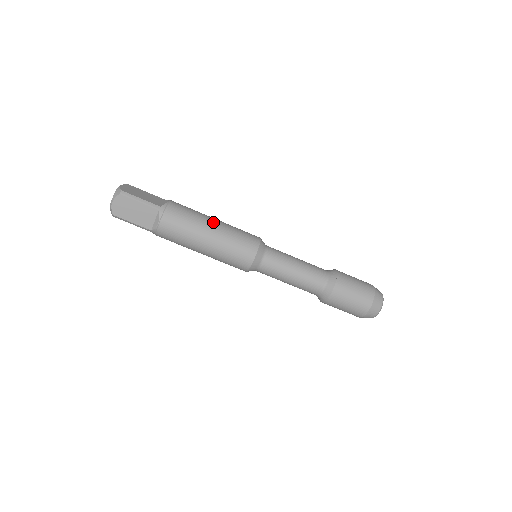
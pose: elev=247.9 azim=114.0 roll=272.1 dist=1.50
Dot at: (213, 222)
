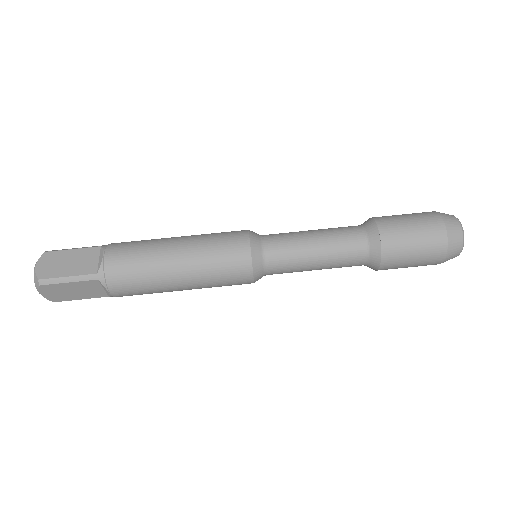
Dot at: occluded
